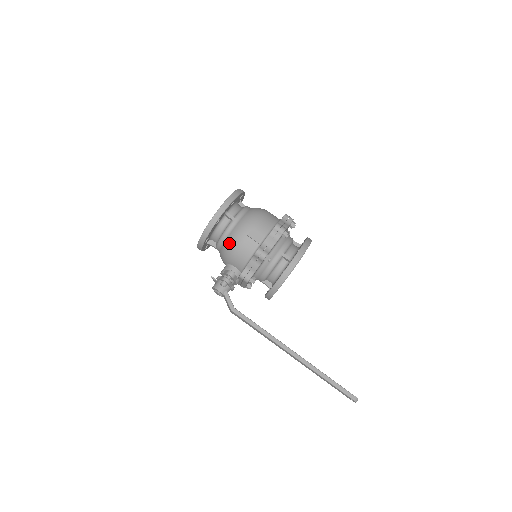
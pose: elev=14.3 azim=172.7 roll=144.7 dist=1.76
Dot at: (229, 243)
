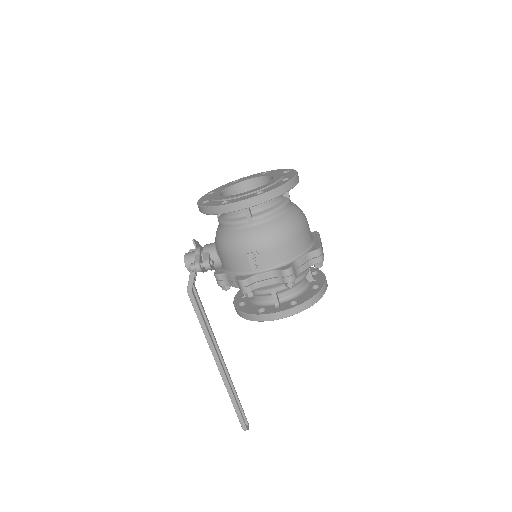
Dot at: (225, 239)
